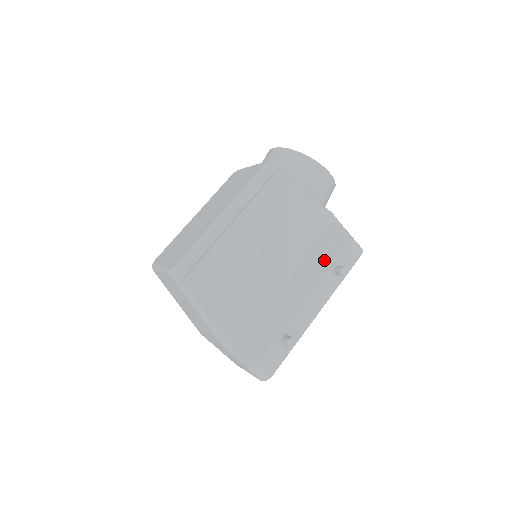
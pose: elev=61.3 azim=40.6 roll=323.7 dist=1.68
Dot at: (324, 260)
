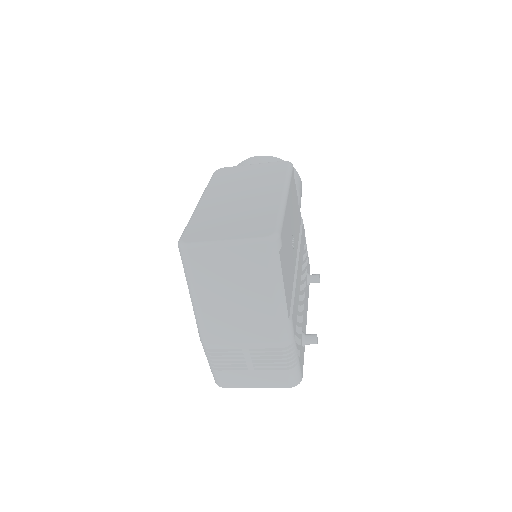
Dot at: (305, 267)
